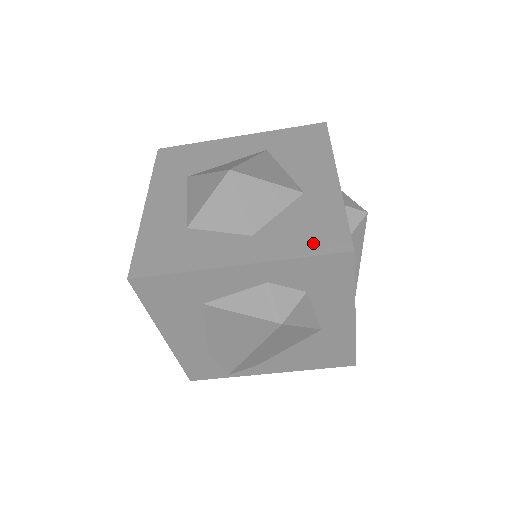
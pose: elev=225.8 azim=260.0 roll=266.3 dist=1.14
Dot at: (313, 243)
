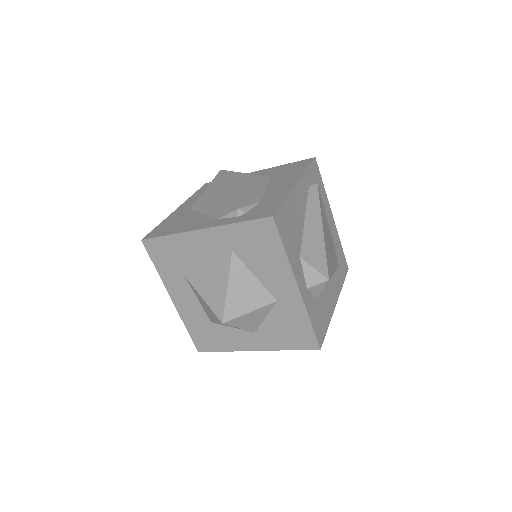
Dot at: (294, 342)
